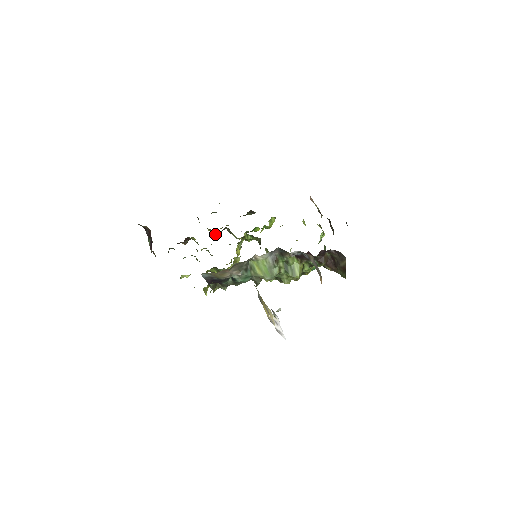
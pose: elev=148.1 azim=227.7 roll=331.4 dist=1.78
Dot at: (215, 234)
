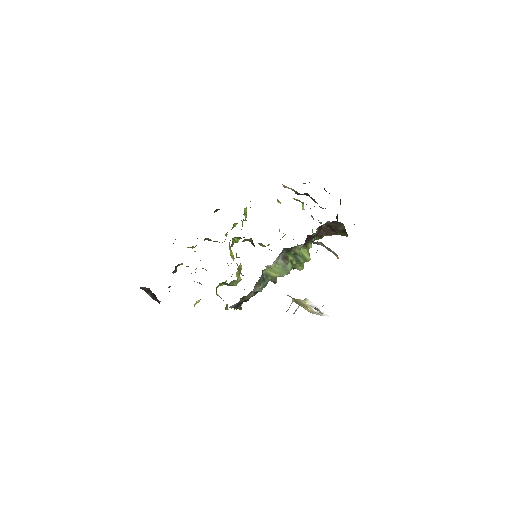
Dot at: occluded
